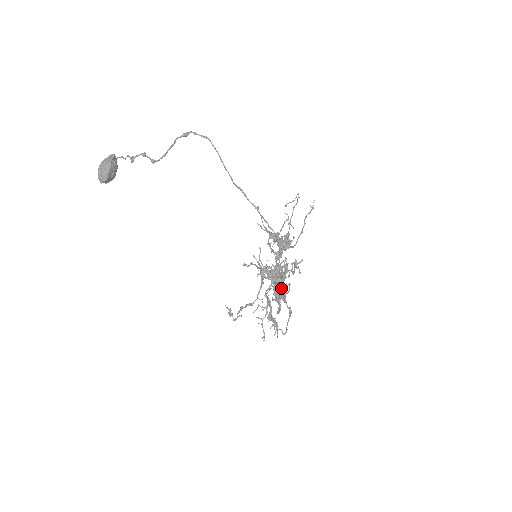
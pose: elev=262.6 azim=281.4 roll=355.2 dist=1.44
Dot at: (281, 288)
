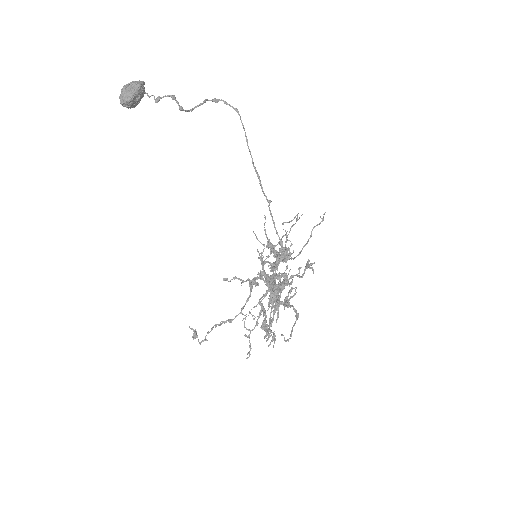
Dot at: (280, 296)
